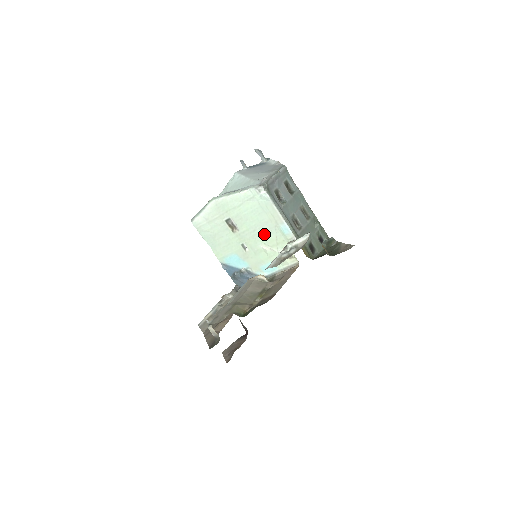
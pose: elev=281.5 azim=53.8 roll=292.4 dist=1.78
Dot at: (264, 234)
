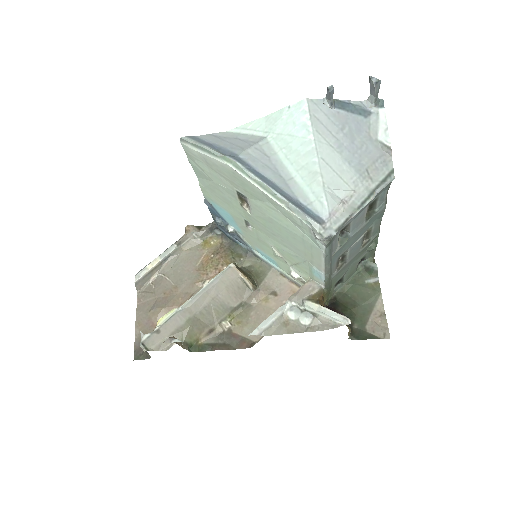
Dot at: (285, 247)
